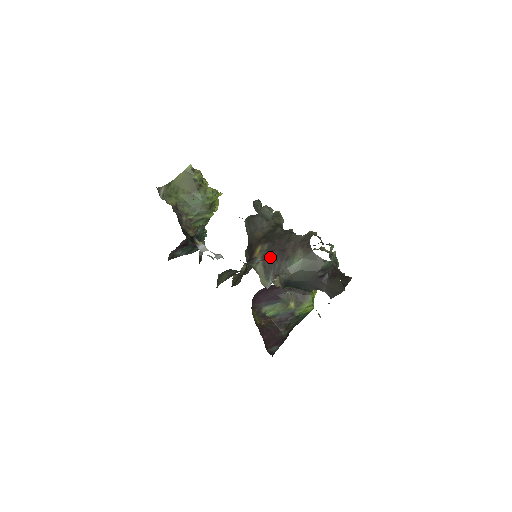
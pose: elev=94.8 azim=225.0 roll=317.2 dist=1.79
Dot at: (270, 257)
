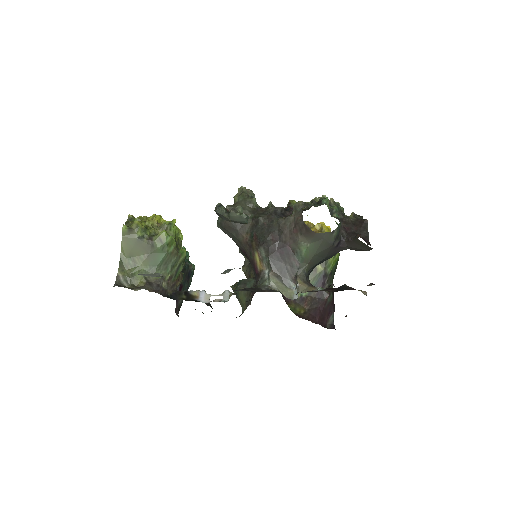
Dot at: (275, 262)
